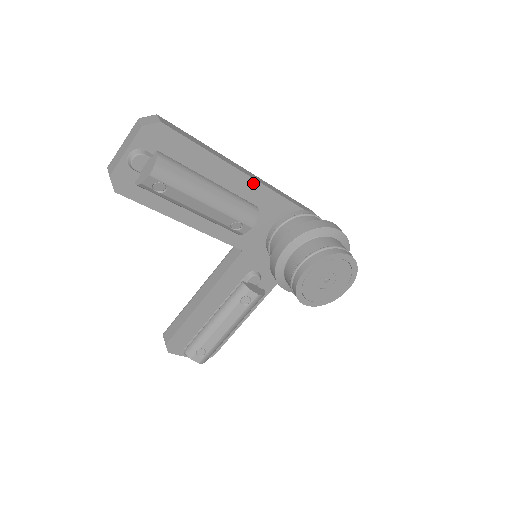
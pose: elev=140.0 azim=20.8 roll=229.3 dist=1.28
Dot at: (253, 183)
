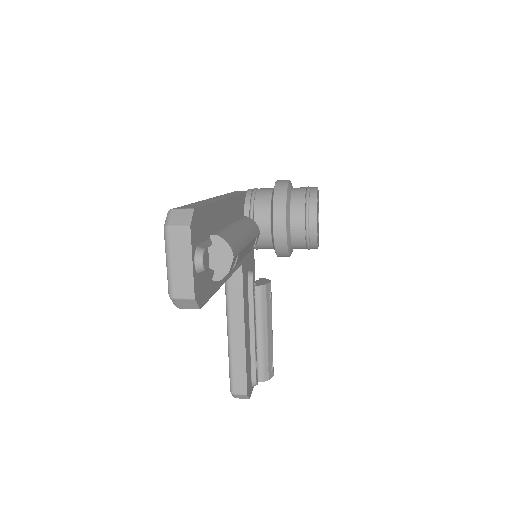
Dot at: (229, 202)
